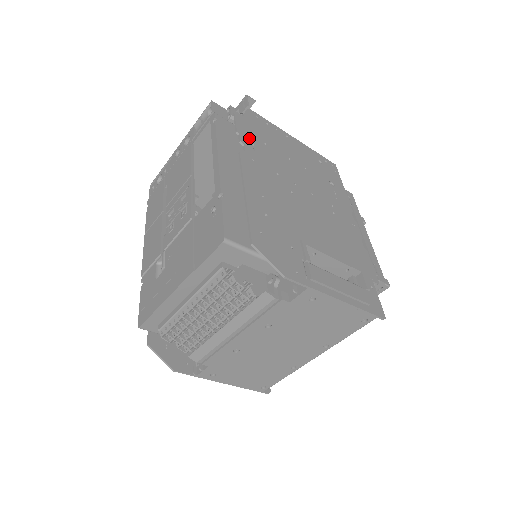
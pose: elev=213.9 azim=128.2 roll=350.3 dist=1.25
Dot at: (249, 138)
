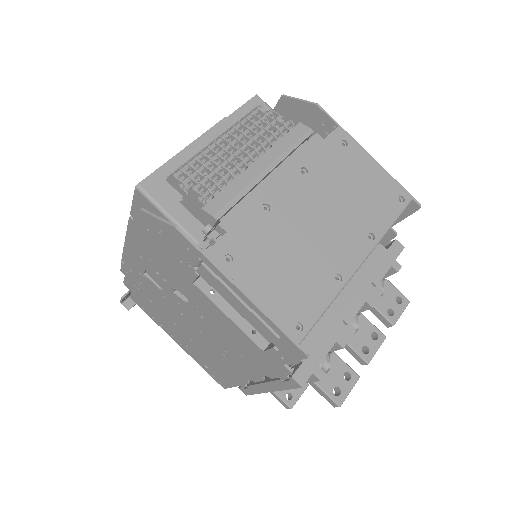
Dot at: occluded
